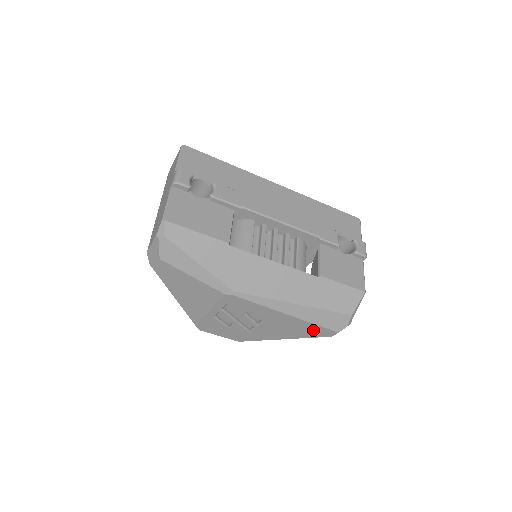
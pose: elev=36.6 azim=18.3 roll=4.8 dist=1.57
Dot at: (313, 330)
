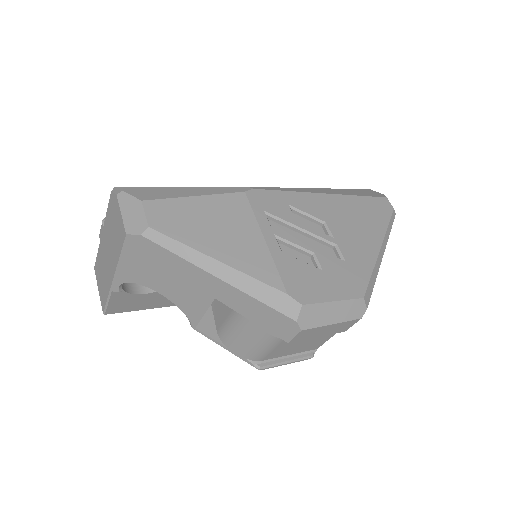
Dot at: (371, 209)
